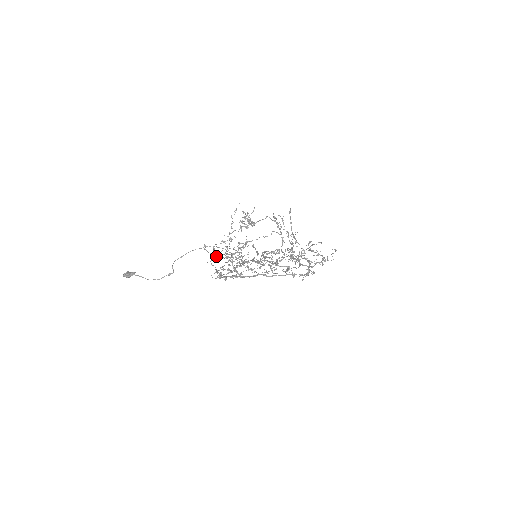
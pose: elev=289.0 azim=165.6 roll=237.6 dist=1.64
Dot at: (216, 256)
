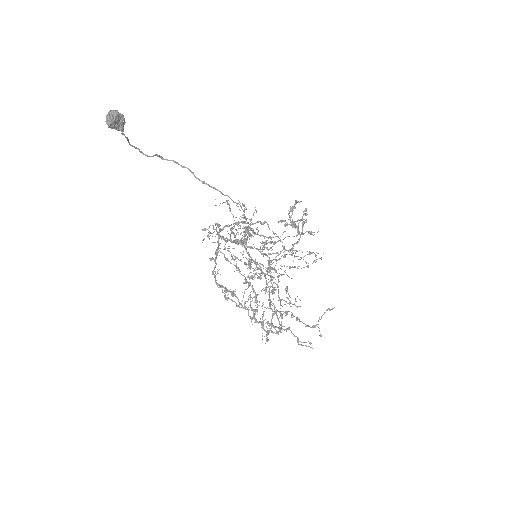
Dot at: (245, 283)
